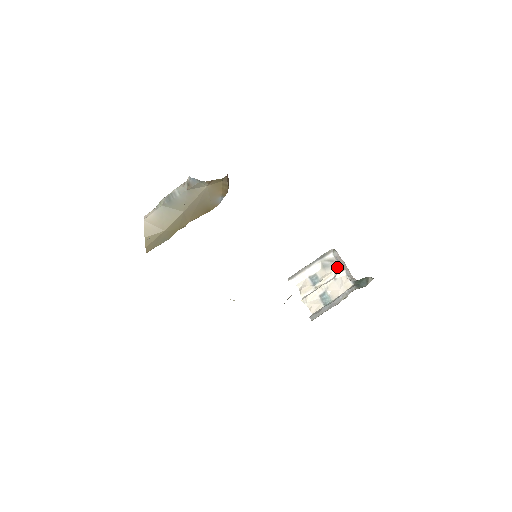
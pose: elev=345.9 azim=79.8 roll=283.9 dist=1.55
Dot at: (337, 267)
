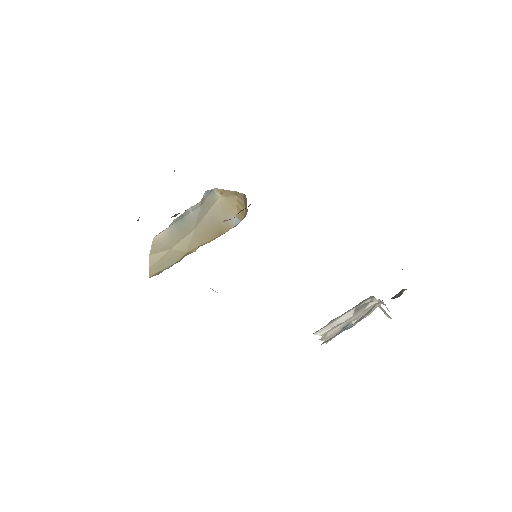
Dot at: occluded
